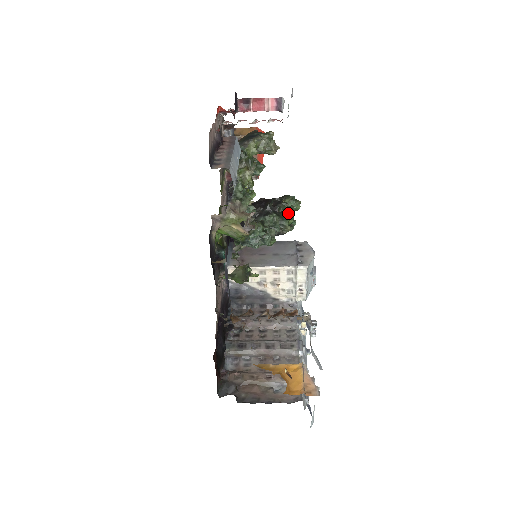
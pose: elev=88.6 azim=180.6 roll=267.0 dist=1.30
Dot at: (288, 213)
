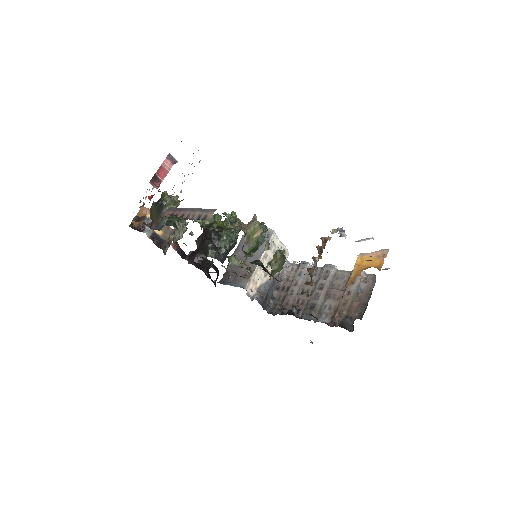
Dot at: (226, 223)
